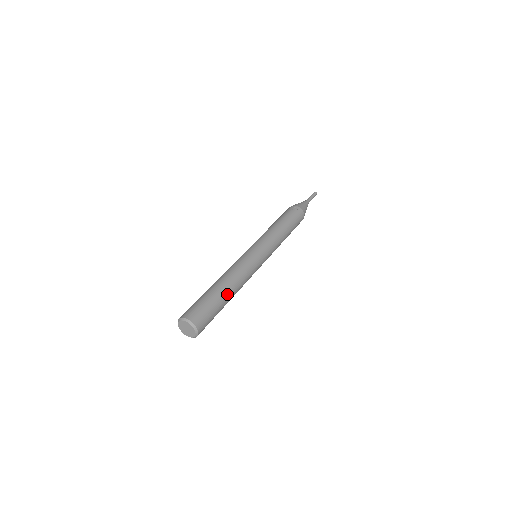
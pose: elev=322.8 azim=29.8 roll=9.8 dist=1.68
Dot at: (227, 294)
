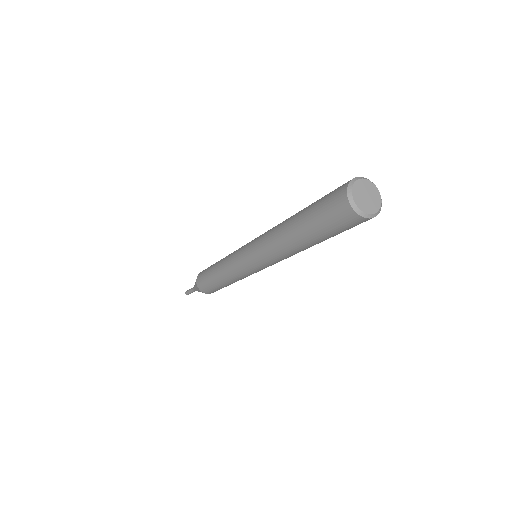
Dot at: occluded
